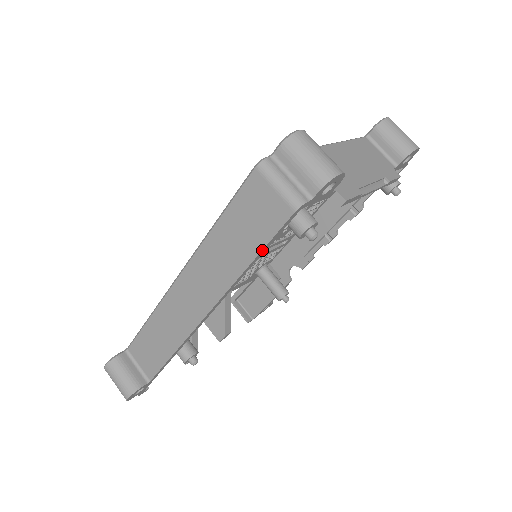
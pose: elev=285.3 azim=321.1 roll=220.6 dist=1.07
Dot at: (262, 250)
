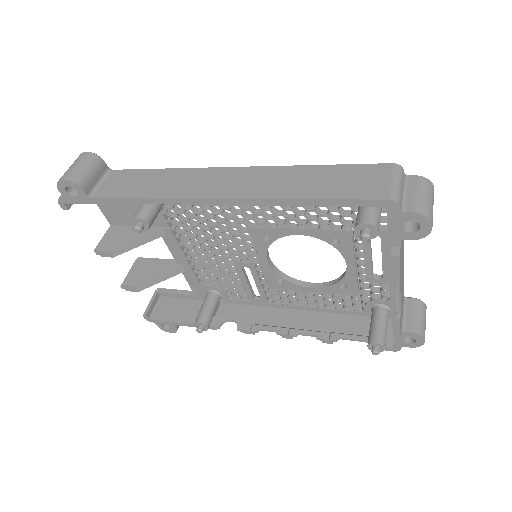
Dot at: (330, 199)
